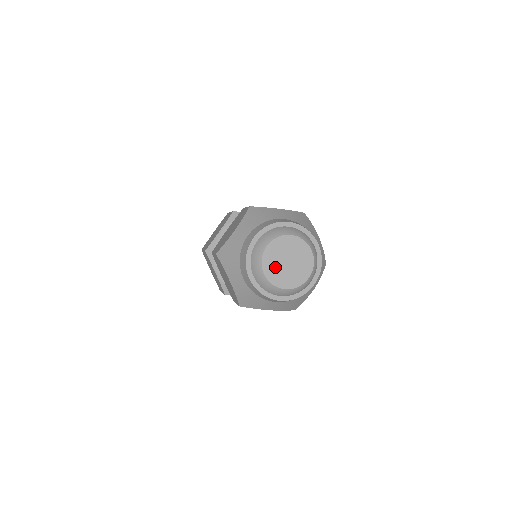
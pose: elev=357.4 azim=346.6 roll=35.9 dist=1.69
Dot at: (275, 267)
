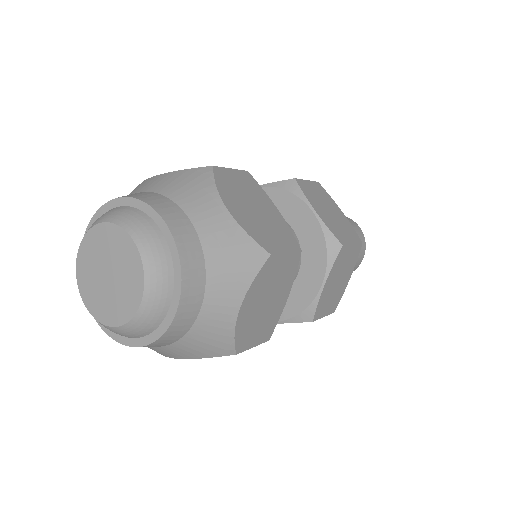
Dot at: (92, 261)
